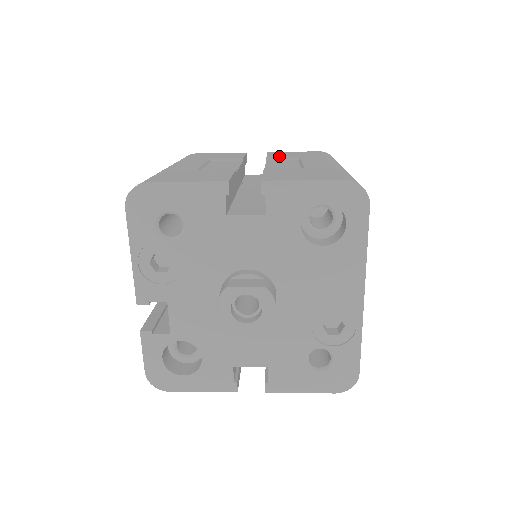
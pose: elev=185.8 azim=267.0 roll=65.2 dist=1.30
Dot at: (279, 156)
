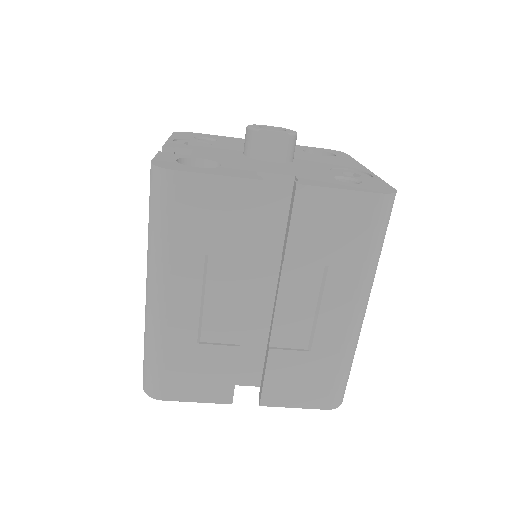
Dot at: occluded
